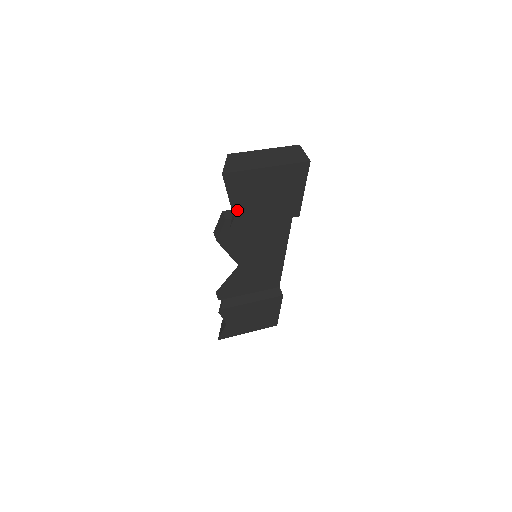
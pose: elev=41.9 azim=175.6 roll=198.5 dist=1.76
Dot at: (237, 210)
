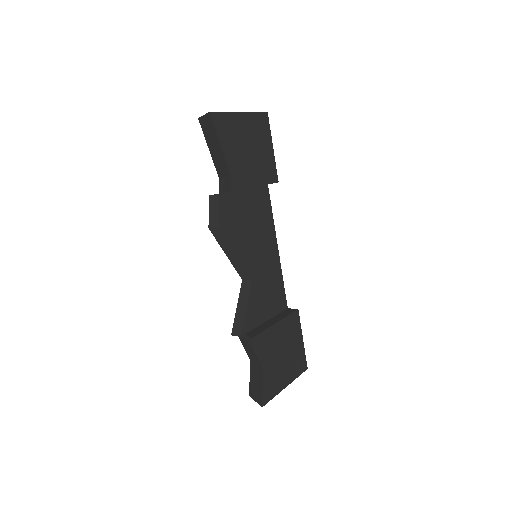
Dot at: (231, 165)
